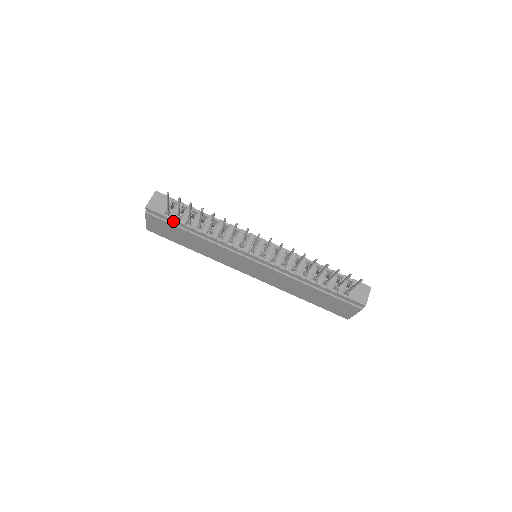
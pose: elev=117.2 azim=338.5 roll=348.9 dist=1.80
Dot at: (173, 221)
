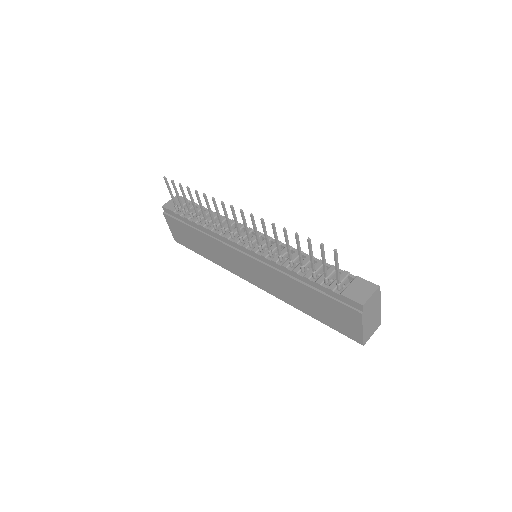
Dot at: (181, 217)
